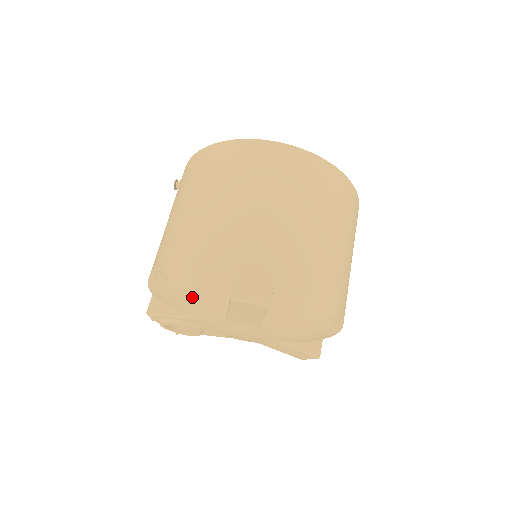
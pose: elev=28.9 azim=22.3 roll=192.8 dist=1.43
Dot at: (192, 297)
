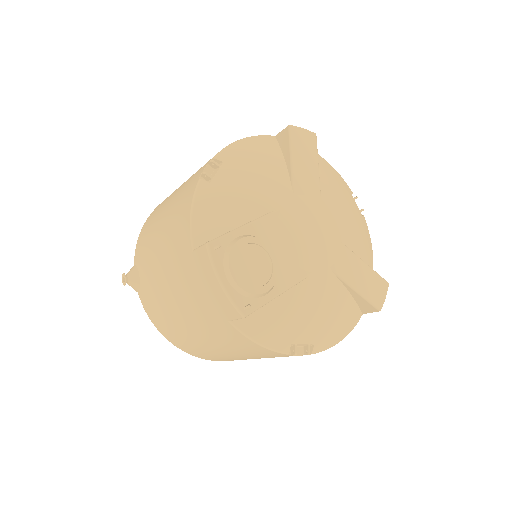
Dot at: (253, 172)
